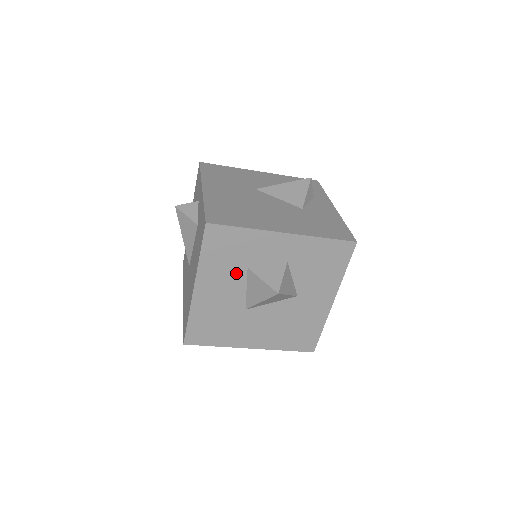
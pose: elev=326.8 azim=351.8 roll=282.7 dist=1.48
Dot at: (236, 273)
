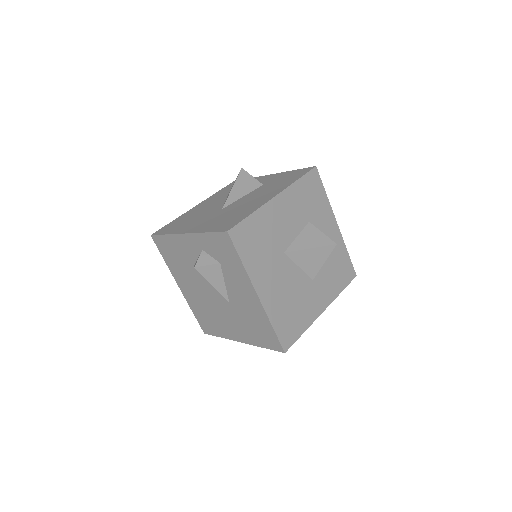
Dot at: (302, 217)
